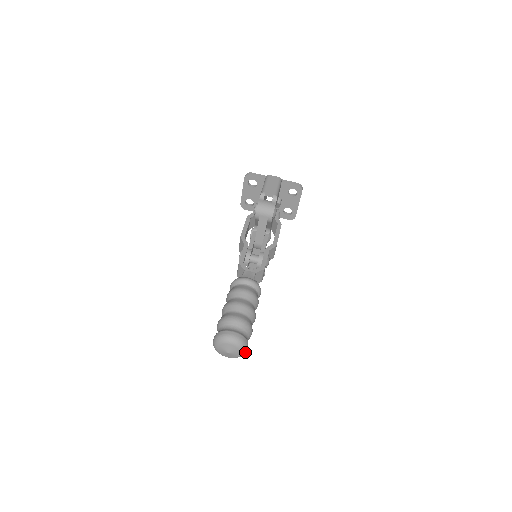
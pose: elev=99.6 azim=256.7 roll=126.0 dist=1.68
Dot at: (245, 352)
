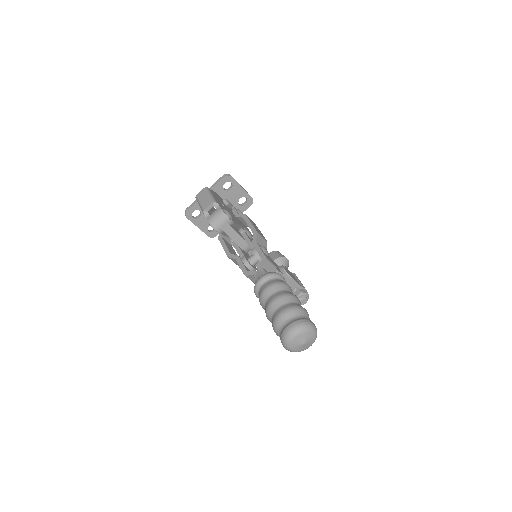
Dot at: (315, 329)
